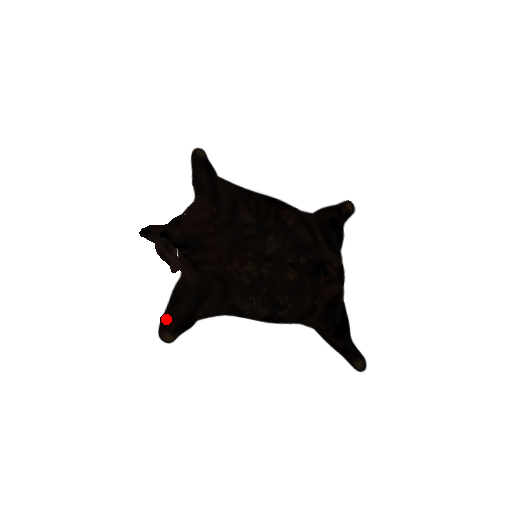
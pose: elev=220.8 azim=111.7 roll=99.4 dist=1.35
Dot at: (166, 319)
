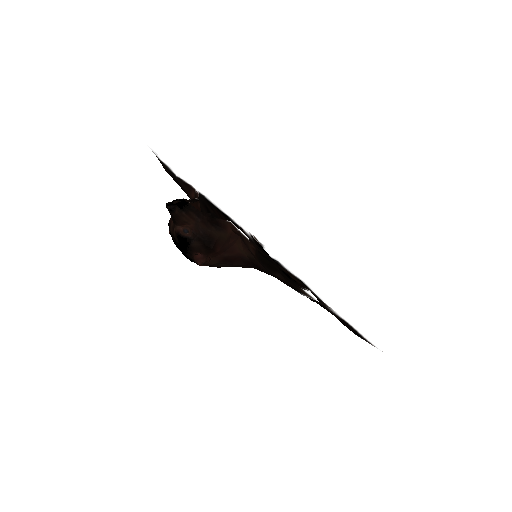
Dot at: (288, 279)
